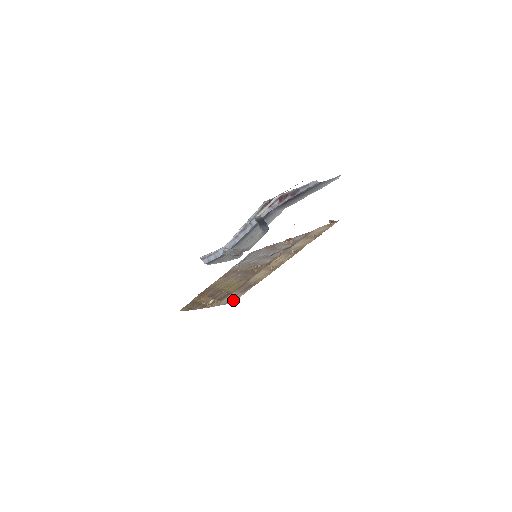
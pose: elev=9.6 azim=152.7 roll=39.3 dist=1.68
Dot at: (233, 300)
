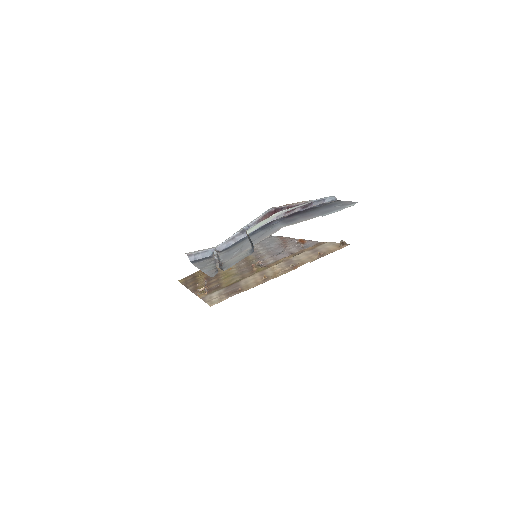
Dot at: (214, 302)
